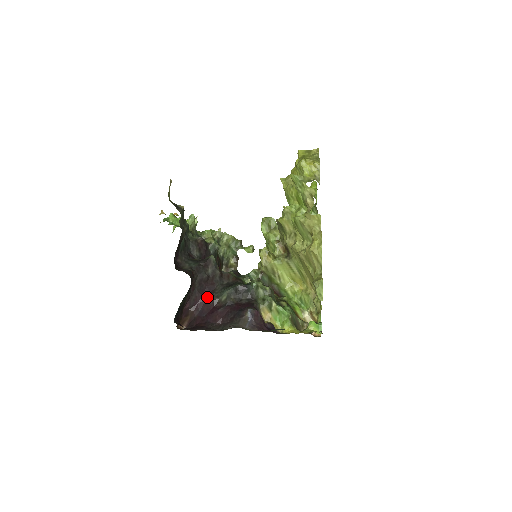
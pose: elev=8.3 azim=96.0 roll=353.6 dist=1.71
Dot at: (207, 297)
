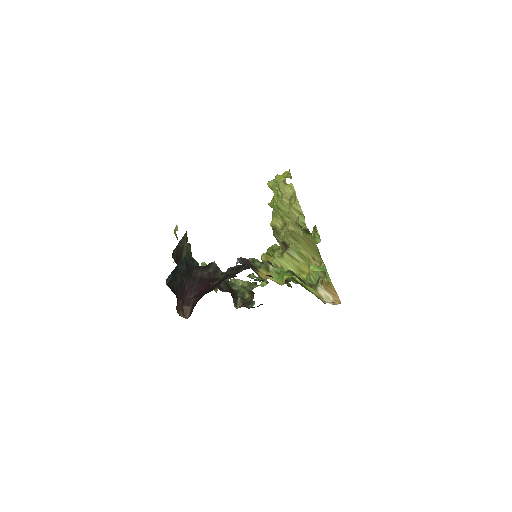
Dot at: (208, 286)
